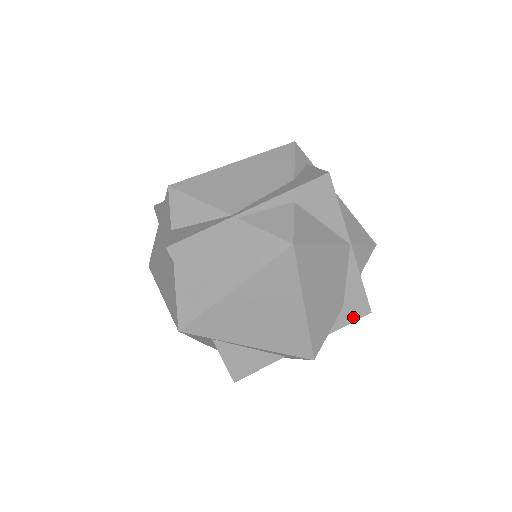
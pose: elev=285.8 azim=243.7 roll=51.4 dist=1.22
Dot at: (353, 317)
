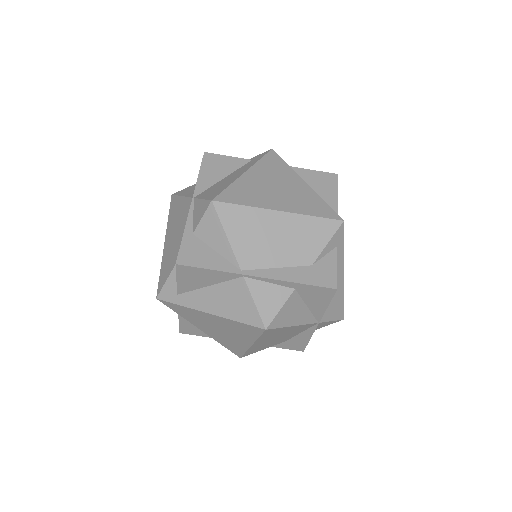
Dot at: (288, 347)
